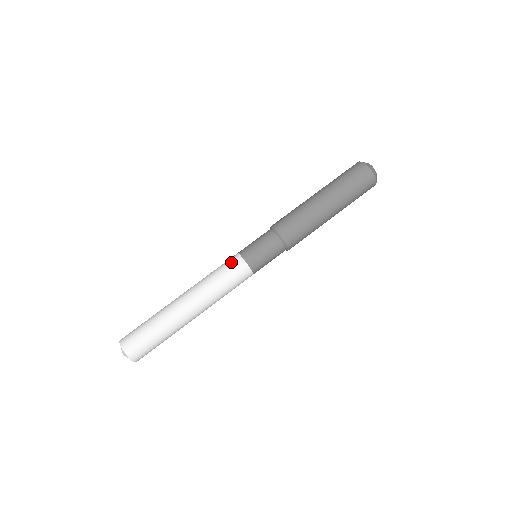
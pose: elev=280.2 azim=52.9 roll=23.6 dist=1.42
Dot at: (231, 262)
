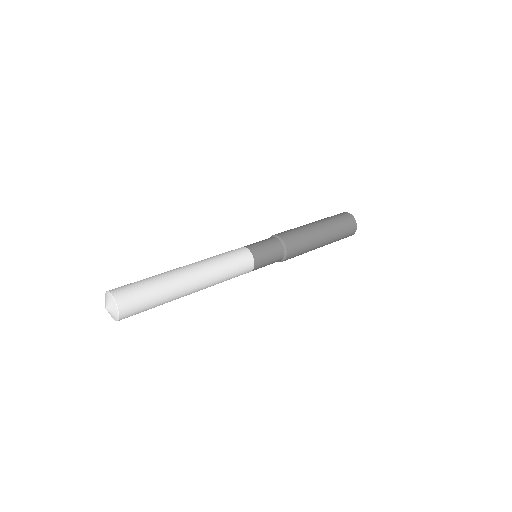
Dot at: (237, 250)
